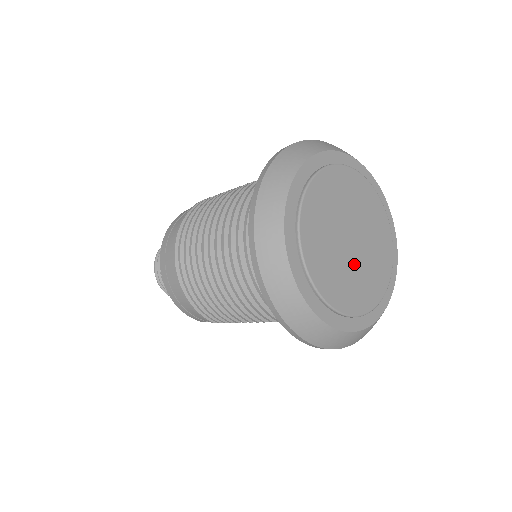
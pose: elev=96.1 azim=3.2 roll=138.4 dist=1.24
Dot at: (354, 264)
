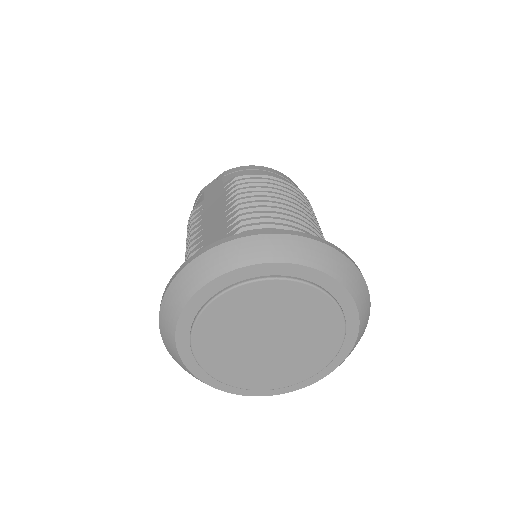
Dot at: (284, 352)
